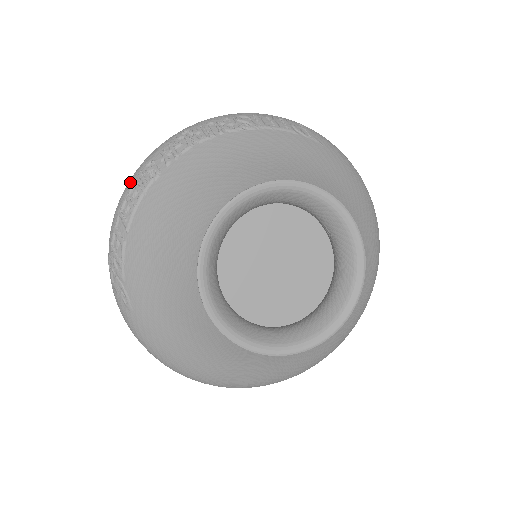
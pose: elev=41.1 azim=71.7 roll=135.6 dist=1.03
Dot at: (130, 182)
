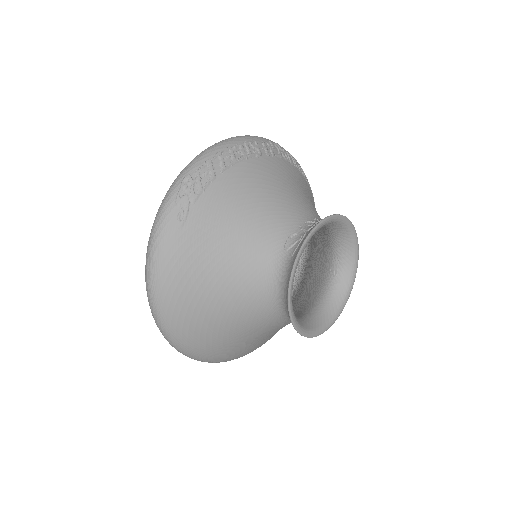
Dot at: (234, 141)
